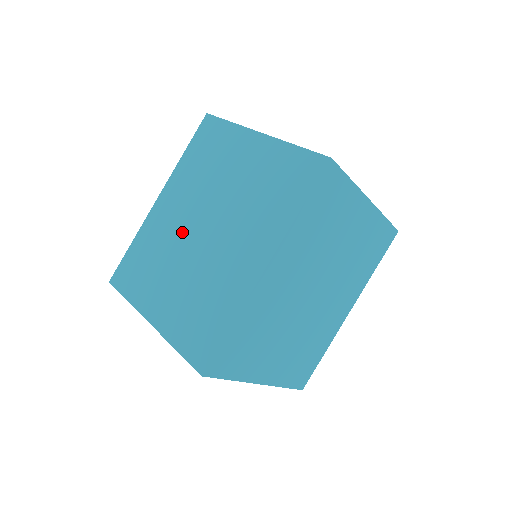
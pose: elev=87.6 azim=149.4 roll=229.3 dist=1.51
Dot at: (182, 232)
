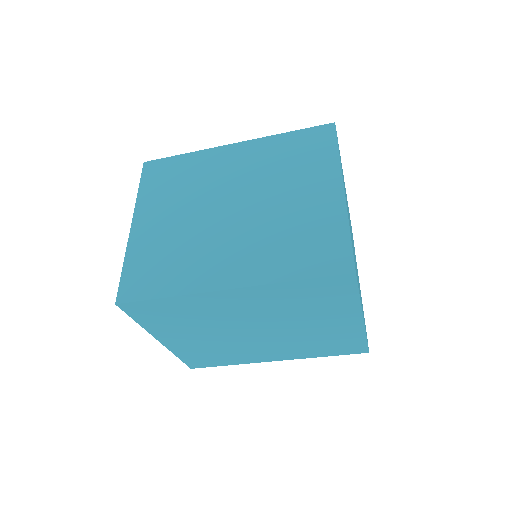
Dot at: (234, 323)
